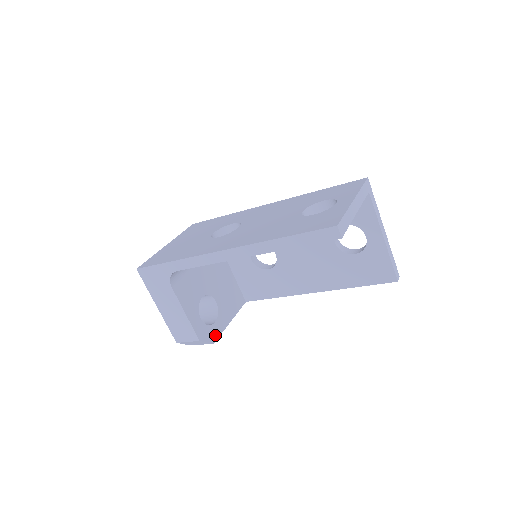
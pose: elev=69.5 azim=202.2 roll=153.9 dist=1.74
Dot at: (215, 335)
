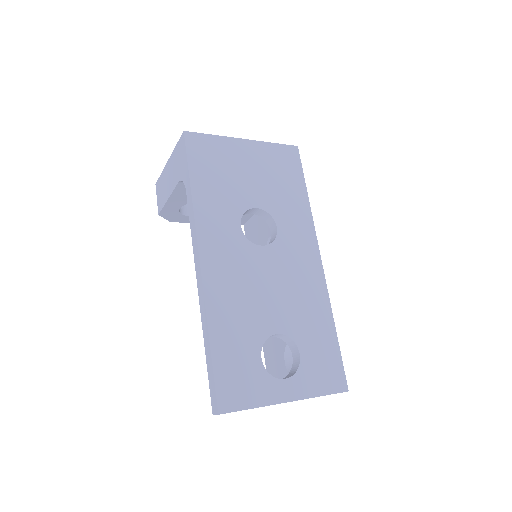
Dot at: (180, 220)
